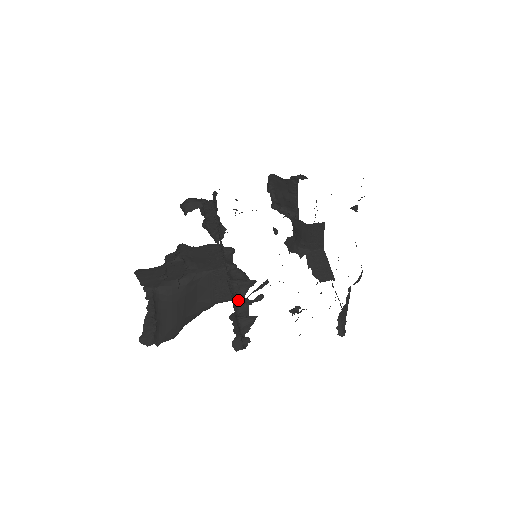
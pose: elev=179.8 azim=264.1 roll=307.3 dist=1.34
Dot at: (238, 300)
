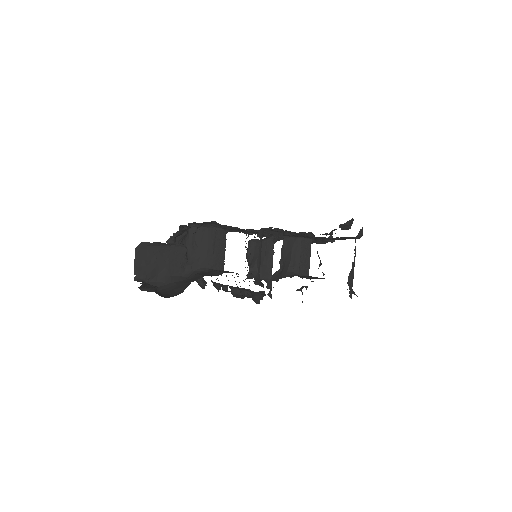
Dot at: (241, 289)
